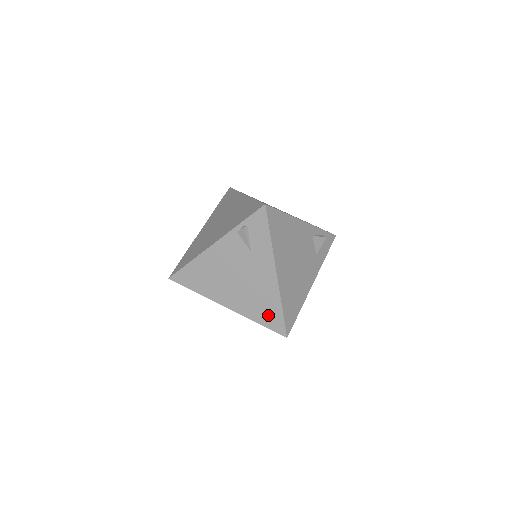
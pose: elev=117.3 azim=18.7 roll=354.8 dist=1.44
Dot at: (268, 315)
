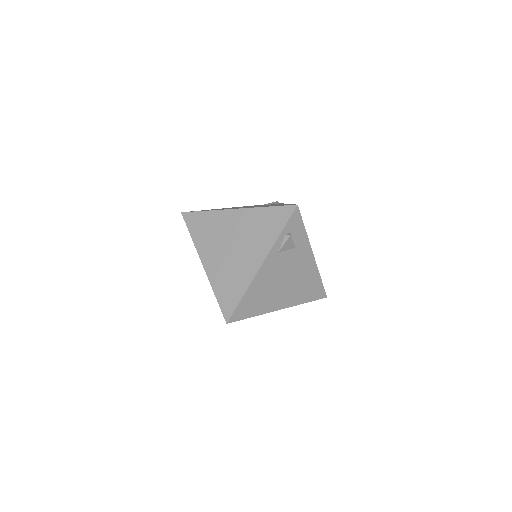
Dot at: occluded
